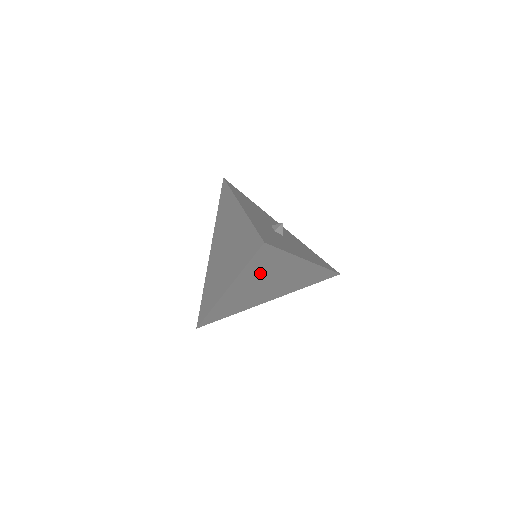
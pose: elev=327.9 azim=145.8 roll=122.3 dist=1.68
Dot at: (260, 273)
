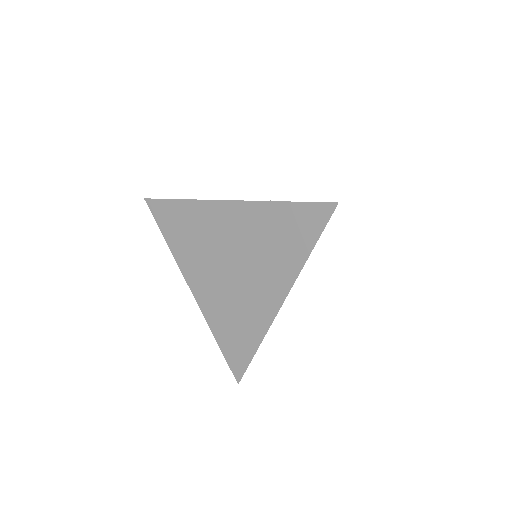
Dot at: occluded
